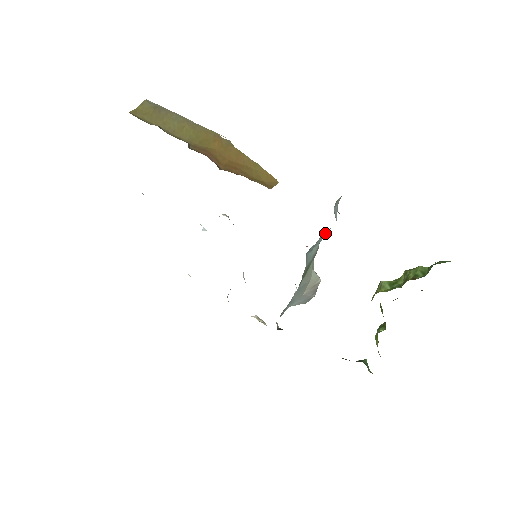
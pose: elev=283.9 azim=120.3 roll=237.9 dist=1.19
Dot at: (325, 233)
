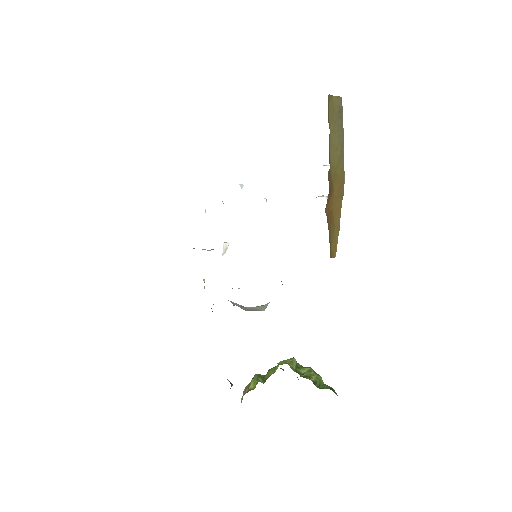
Dot at: occluded
